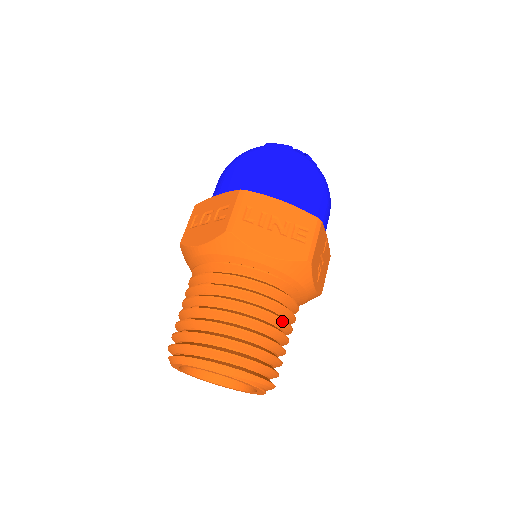
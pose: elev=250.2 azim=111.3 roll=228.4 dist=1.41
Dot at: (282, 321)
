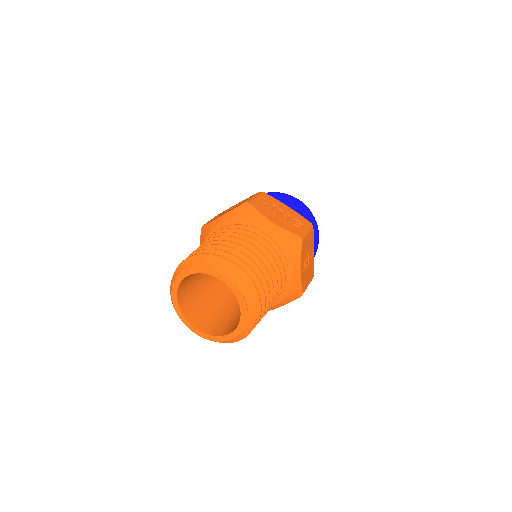
Dot at: (273, 271)
